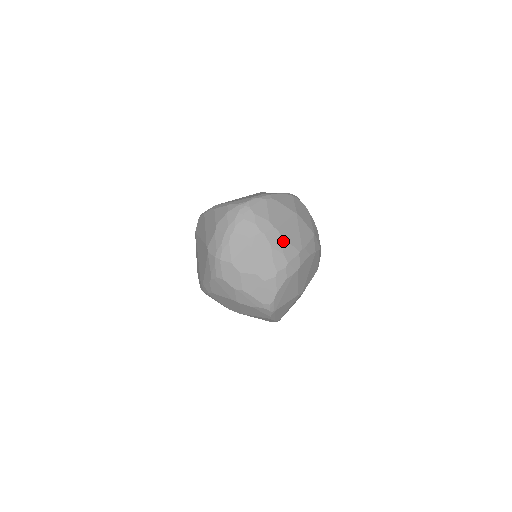
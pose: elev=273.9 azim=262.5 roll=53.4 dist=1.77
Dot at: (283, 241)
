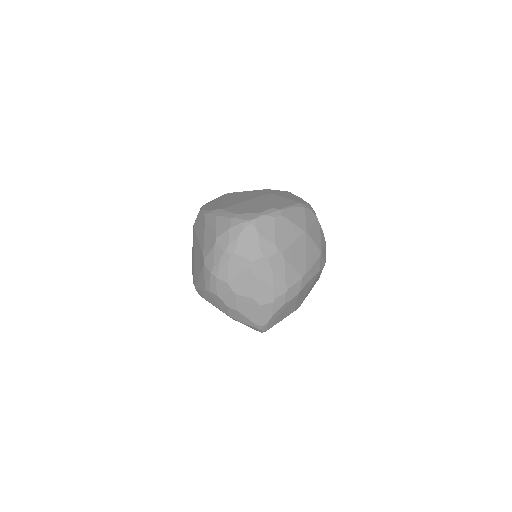
Dot at: (286, 266)
